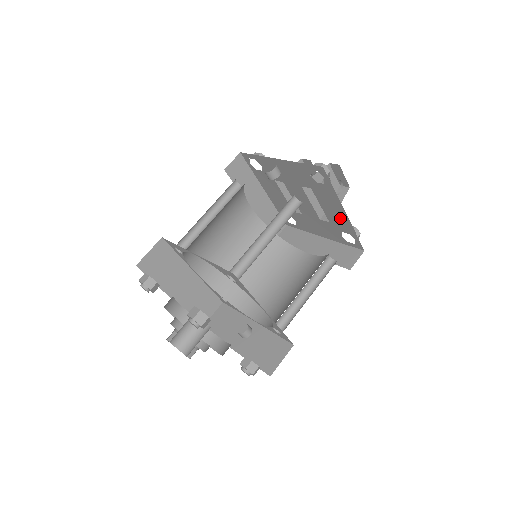
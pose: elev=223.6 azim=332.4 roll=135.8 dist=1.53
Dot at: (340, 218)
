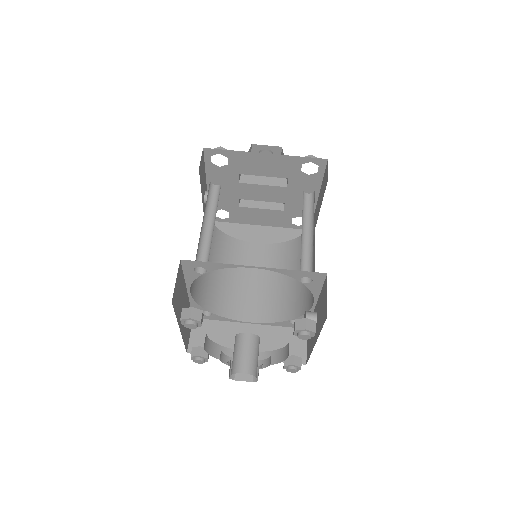
Dot at: (277, 163)
